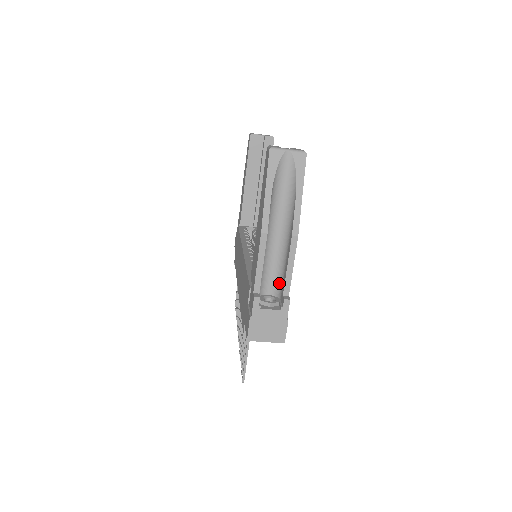
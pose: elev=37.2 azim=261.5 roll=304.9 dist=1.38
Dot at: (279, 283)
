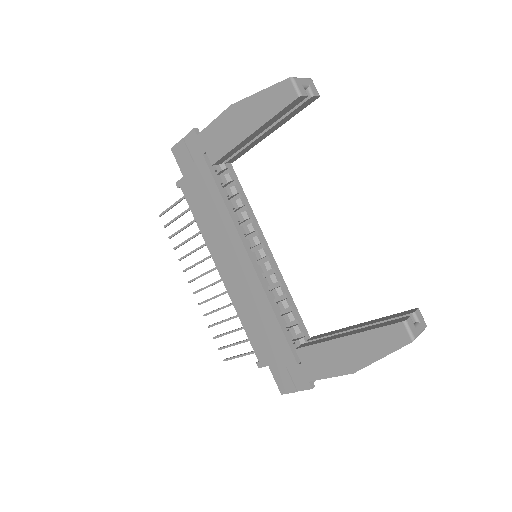
Dot at: occluded
